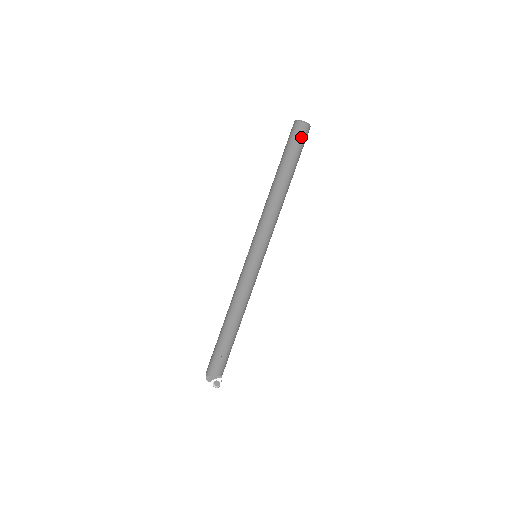
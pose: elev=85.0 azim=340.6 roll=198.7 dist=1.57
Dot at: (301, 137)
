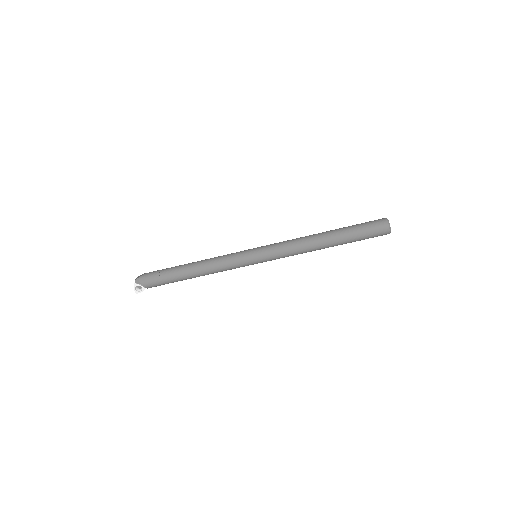
Dot at: (376, 235)
